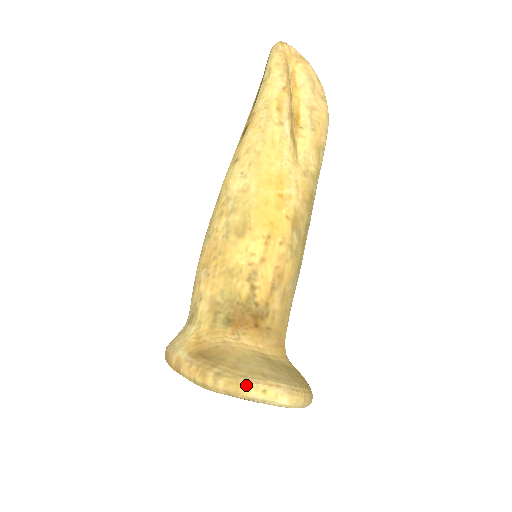
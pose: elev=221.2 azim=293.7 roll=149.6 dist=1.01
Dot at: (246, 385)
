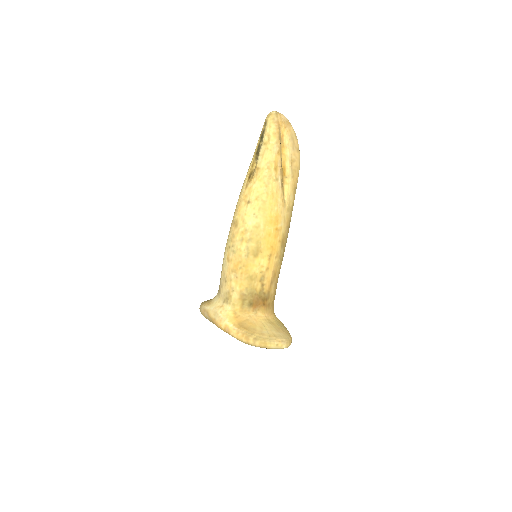
Dot at: (269, 343)
